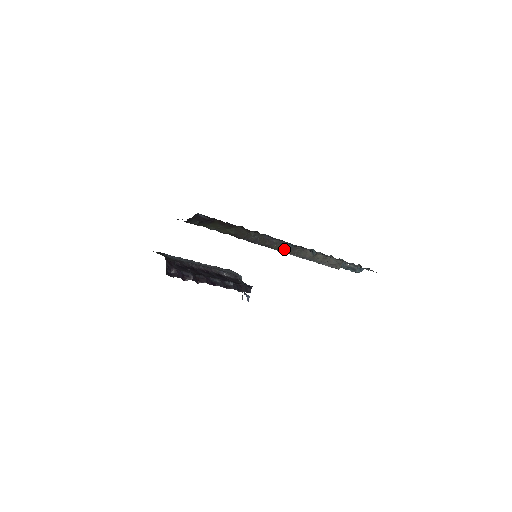
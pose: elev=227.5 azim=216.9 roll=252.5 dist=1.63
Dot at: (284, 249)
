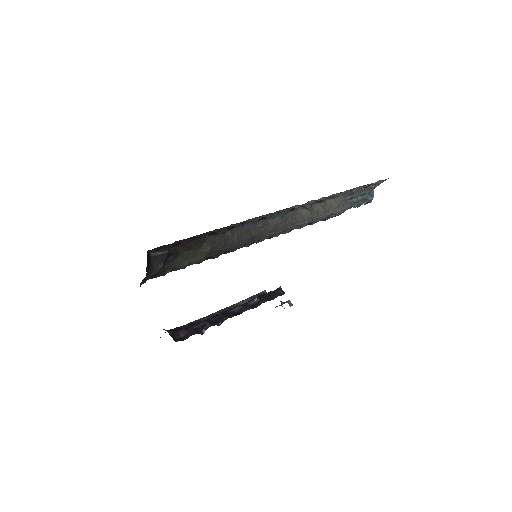
Dot at: (276, 227)
